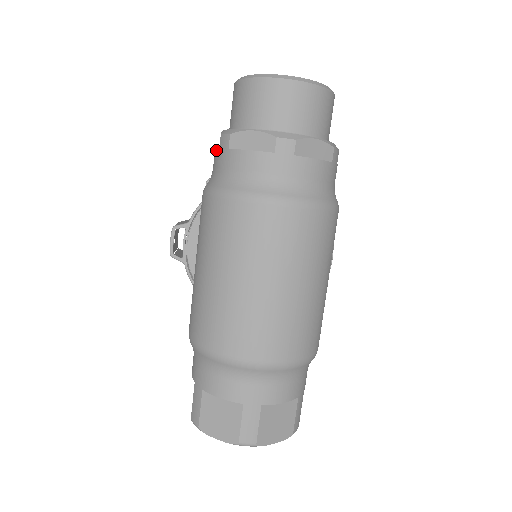
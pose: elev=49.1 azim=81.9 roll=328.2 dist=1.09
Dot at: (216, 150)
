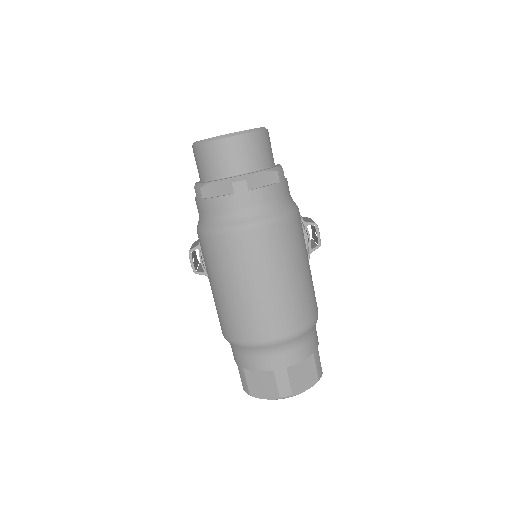
Dot at: (195, 199)
